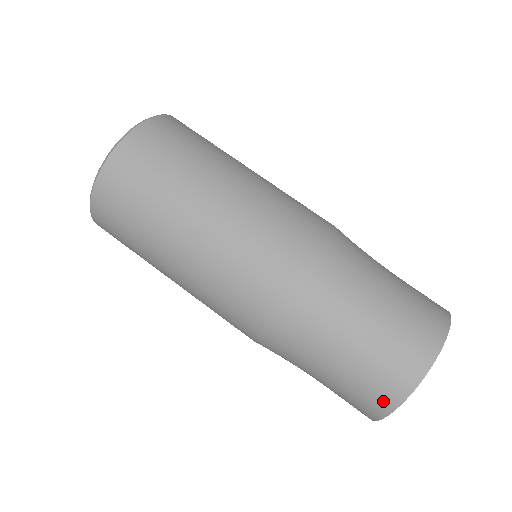
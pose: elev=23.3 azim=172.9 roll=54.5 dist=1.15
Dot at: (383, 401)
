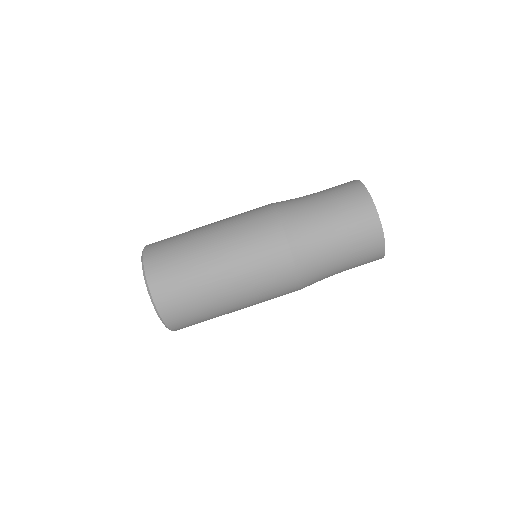
Dot at: (373, 226)
